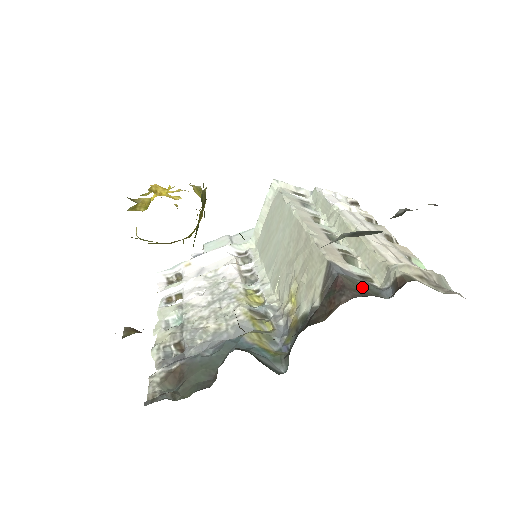
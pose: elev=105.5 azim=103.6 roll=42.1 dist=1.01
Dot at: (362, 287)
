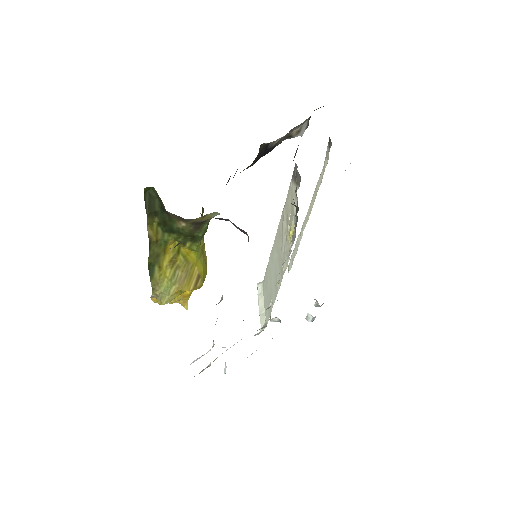
Dot at: occluded
